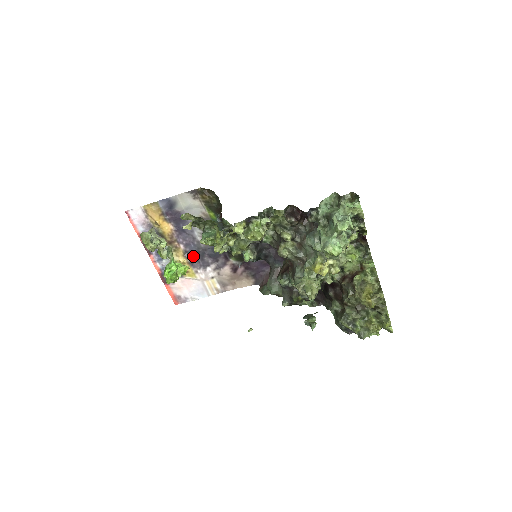
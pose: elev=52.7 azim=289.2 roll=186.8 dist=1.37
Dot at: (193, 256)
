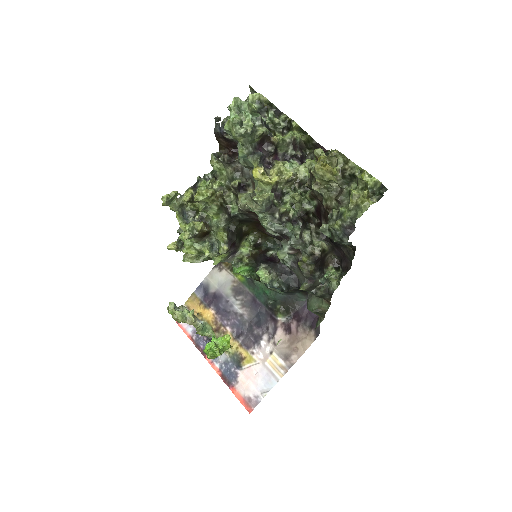
Dot at: (242, 335)
